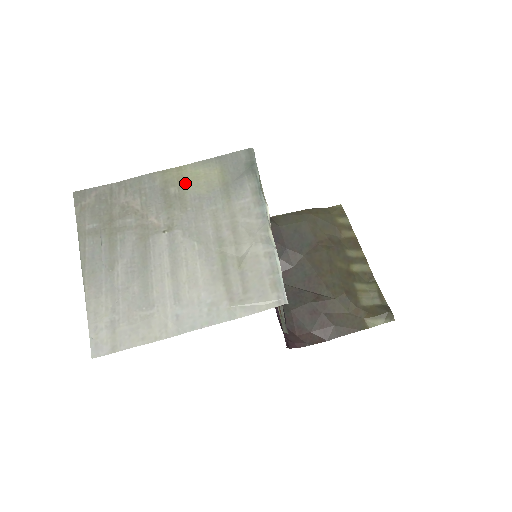
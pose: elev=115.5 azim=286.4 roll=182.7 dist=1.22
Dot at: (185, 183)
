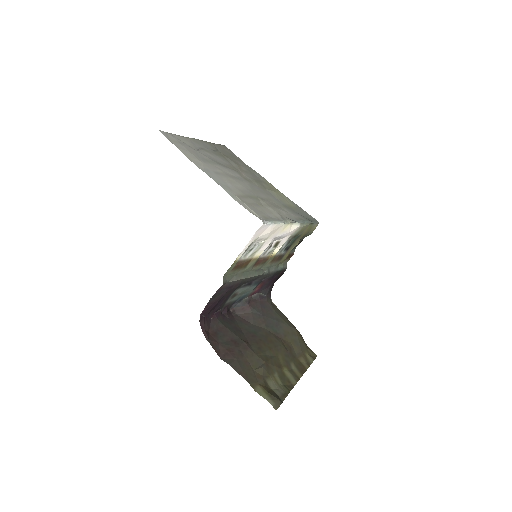
Dot at: (273, 190)
